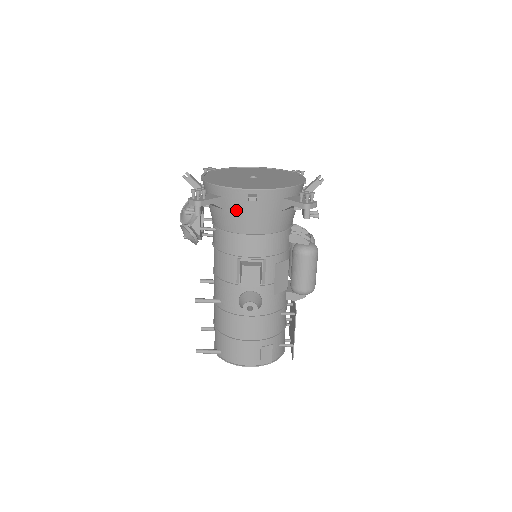
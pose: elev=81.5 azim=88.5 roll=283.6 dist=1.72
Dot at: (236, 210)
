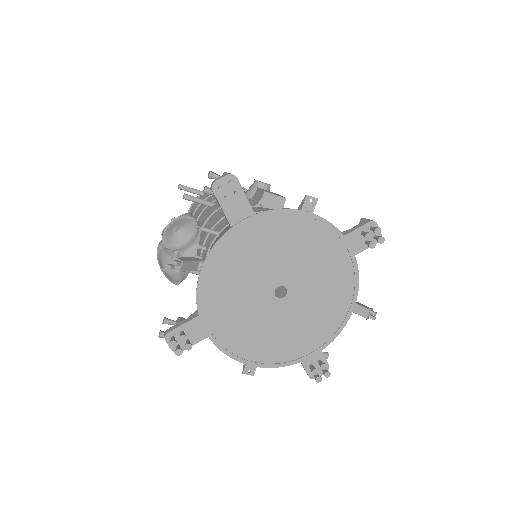
Dot at: occluded
